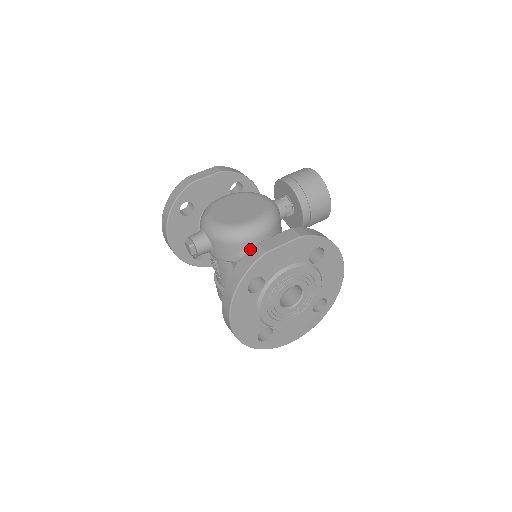
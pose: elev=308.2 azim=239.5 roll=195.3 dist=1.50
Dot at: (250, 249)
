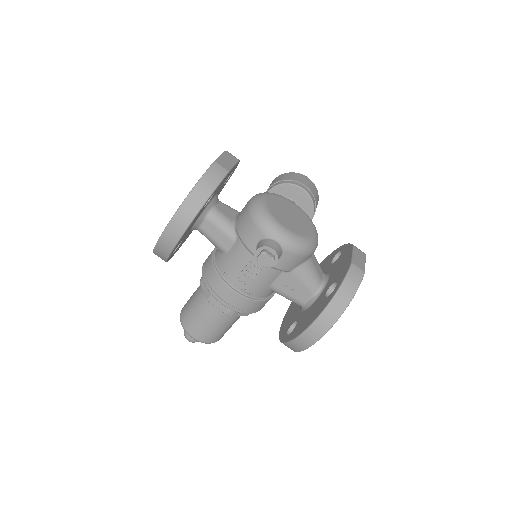
Dot at: (350, 269)
